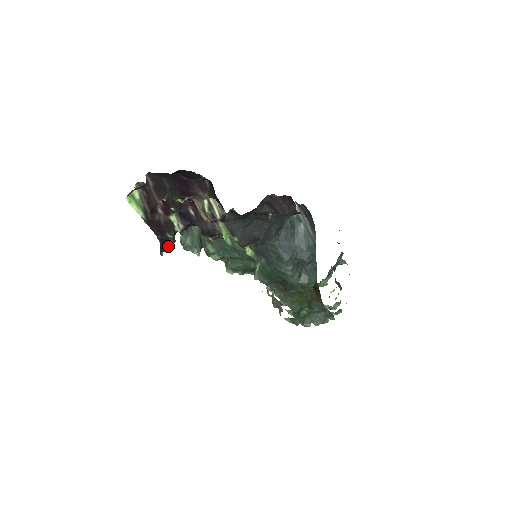
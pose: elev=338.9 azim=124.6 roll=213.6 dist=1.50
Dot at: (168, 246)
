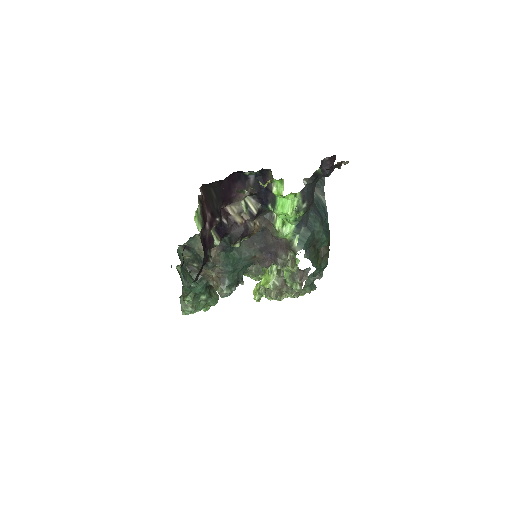
Dot at: (201, 270)
